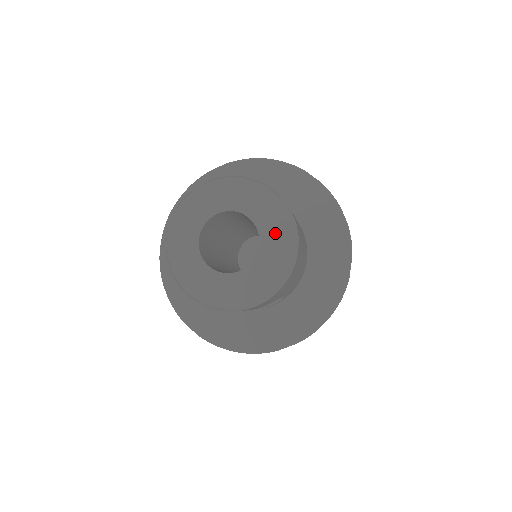
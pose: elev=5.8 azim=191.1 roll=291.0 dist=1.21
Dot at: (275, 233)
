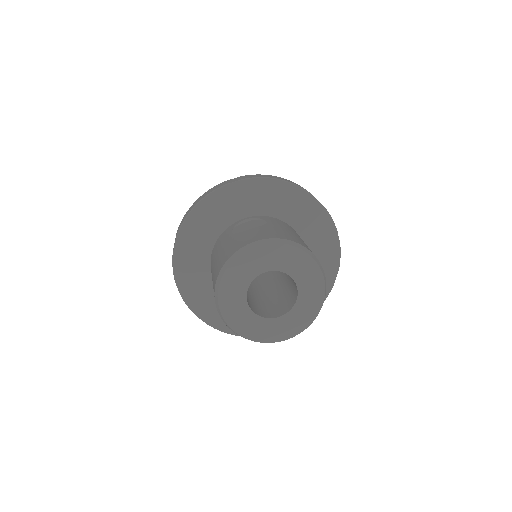
Dot at: (311, 290)
